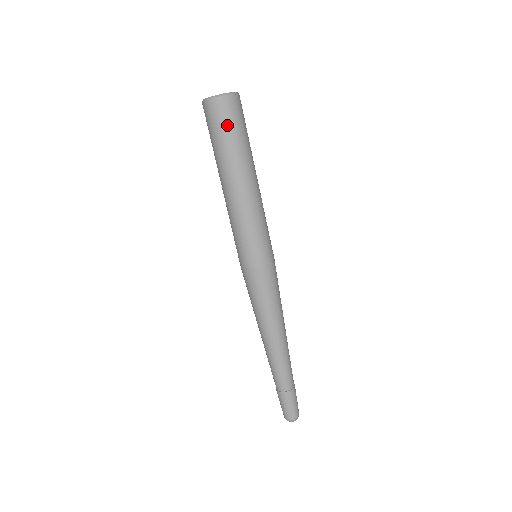
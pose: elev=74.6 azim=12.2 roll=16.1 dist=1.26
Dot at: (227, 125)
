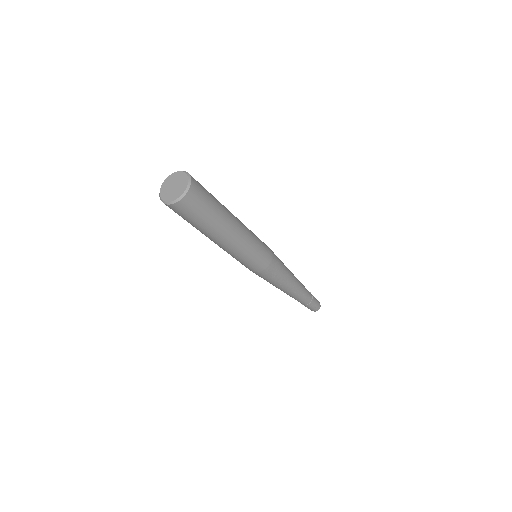
Dot at: (190, 217)
